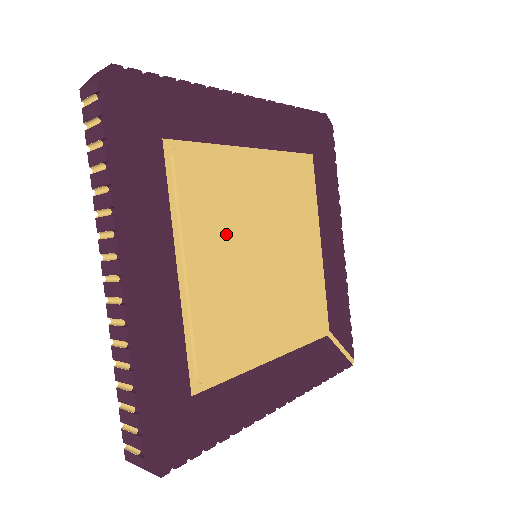
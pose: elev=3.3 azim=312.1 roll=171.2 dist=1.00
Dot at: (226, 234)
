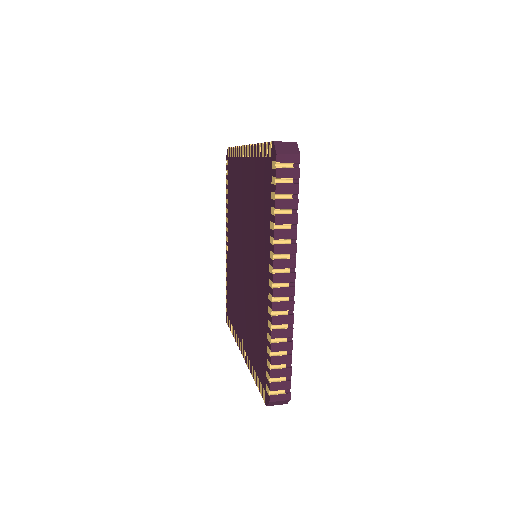
Dot at: occluded
